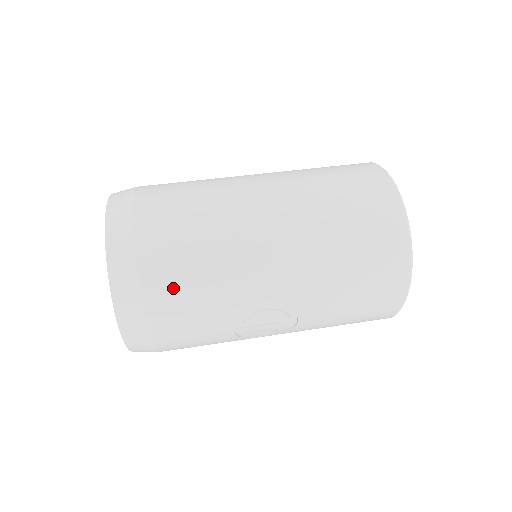
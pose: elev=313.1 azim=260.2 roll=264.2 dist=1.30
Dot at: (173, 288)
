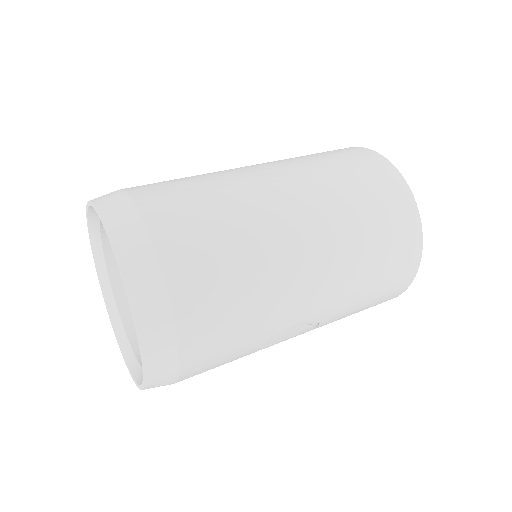
Dot at: (213, 328)
